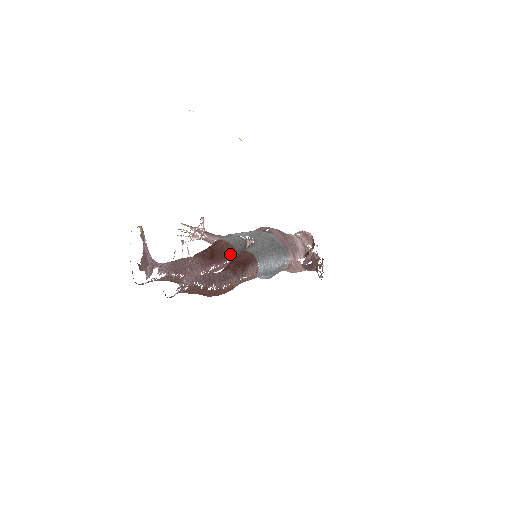
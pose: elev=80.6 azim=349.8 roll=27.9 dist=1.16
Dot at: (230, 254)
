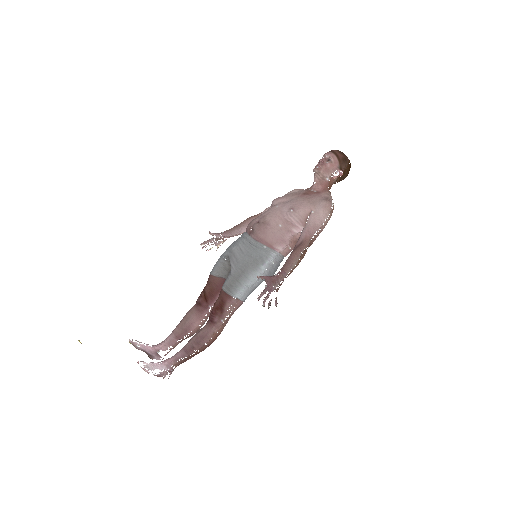
Dot at: (220, 286)
